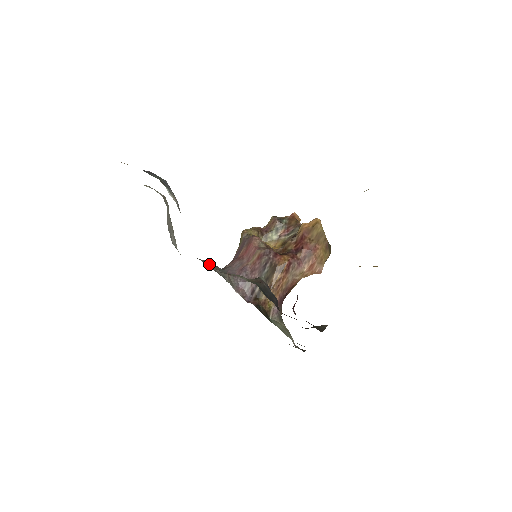
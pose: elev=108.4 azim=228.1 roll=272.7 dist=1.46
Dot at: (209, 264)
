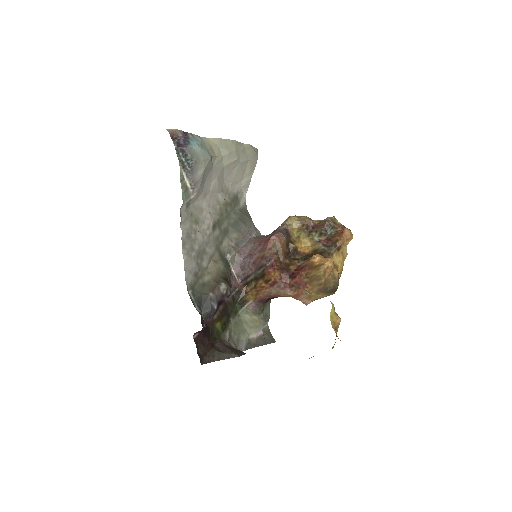
Dot at: (236, 231)
